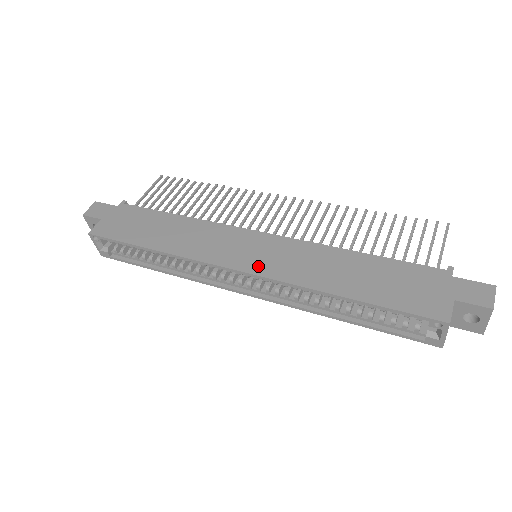
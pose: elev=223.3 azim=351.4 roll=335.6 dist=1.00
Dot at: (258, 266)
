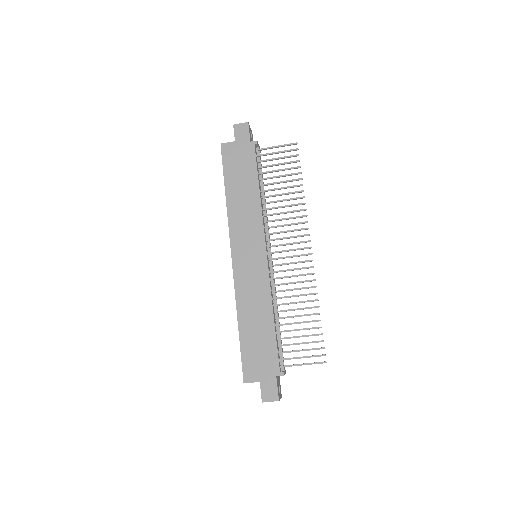
Dot at: (239, 267)
